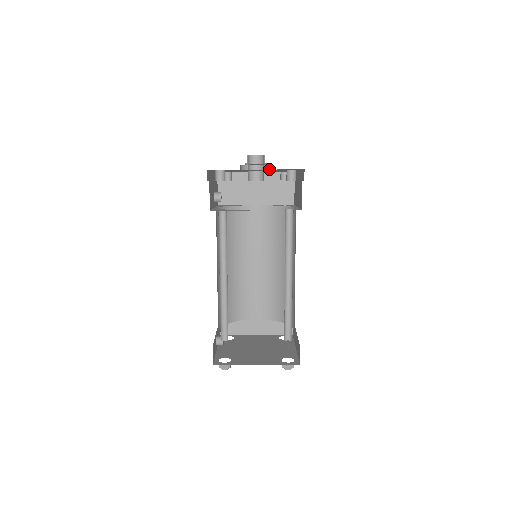
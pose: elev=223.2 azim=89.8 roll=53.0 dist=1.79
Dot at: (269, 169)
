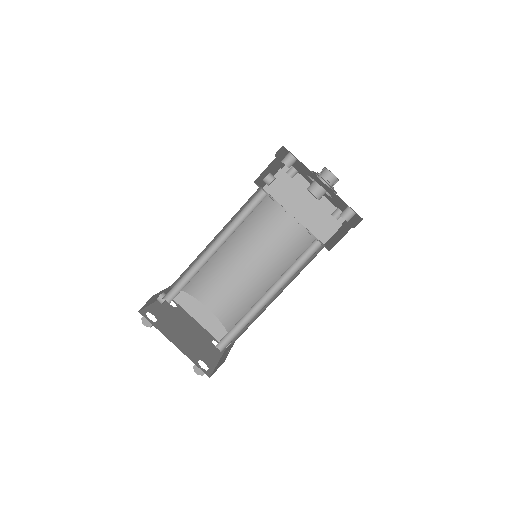
Dot at: occluded
